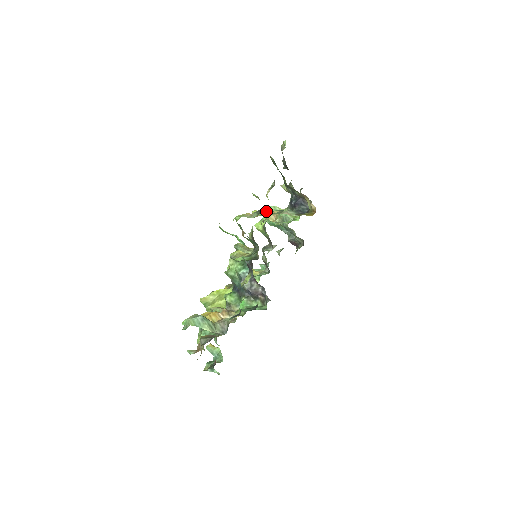
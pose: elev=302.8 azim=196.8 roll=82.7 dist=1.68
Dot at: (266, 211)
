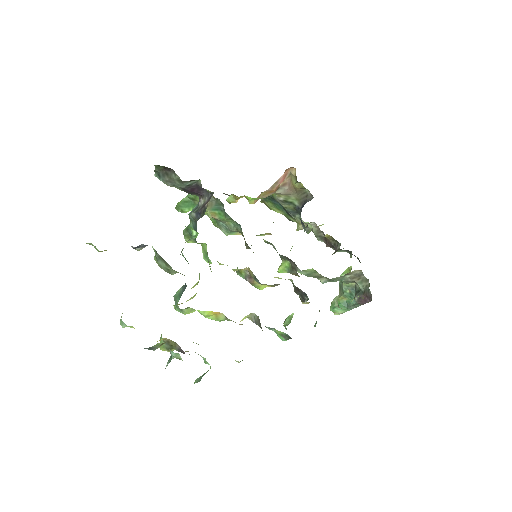
Dot at: occluded
